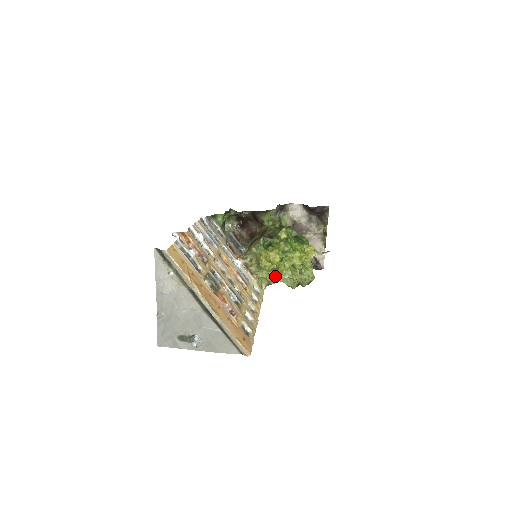
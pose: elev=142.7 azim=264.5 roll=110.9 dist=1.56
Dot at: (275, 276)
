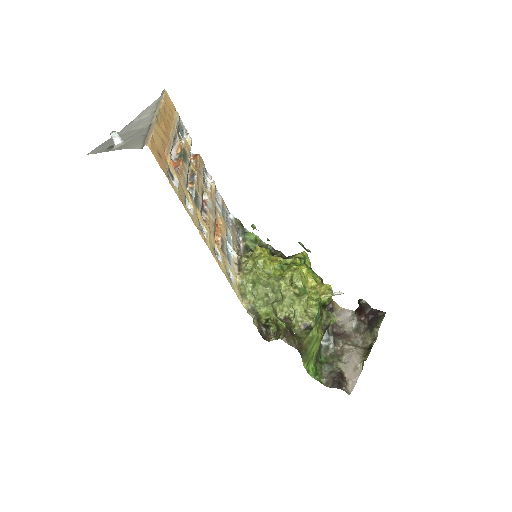
Dot at: (262, 277)
